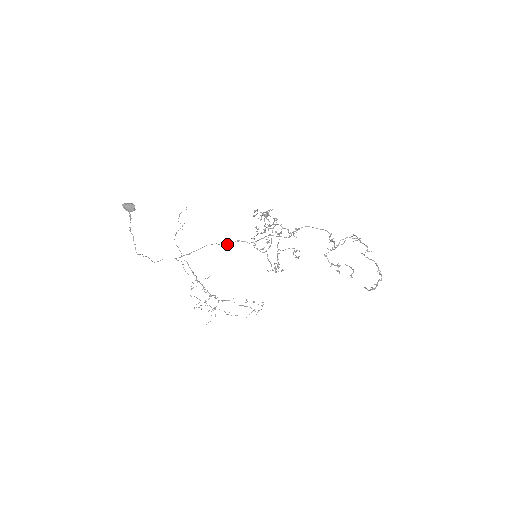
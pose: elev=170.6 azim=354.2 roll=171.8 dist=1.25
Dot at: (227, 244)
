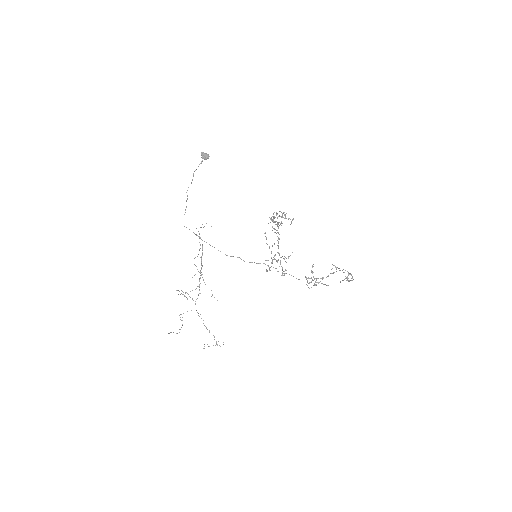
Dot at: occluded
